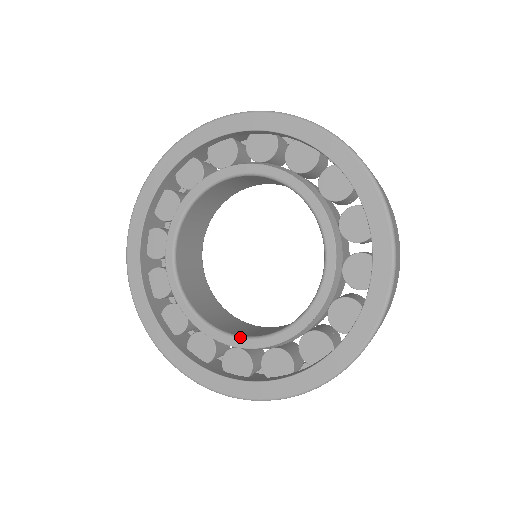
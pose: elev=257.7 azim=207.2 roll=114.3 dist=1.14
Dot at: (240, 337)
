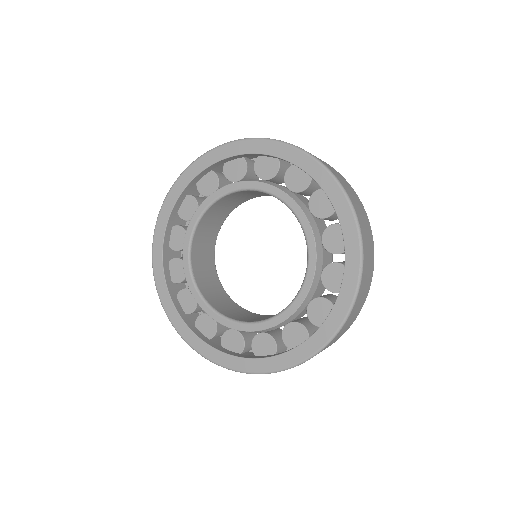
Dot at: (215, 311)
